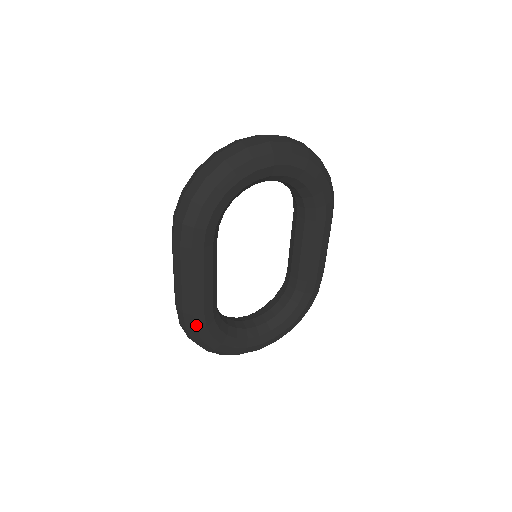
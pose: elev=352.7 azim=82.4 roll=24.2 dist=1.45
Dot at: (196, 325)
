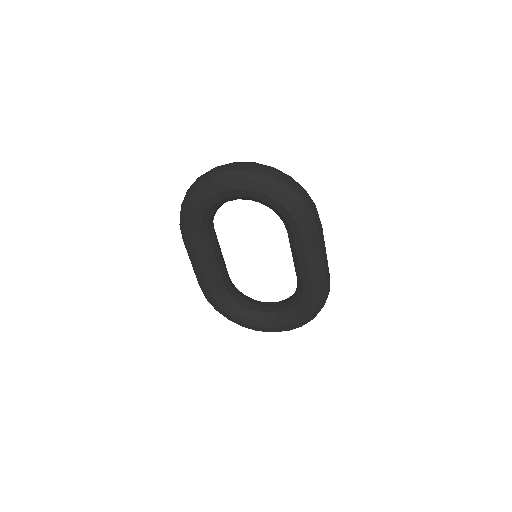
Dot at: (208, 298)
